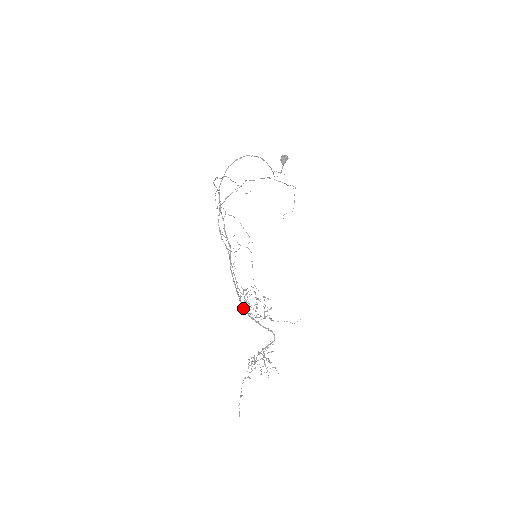
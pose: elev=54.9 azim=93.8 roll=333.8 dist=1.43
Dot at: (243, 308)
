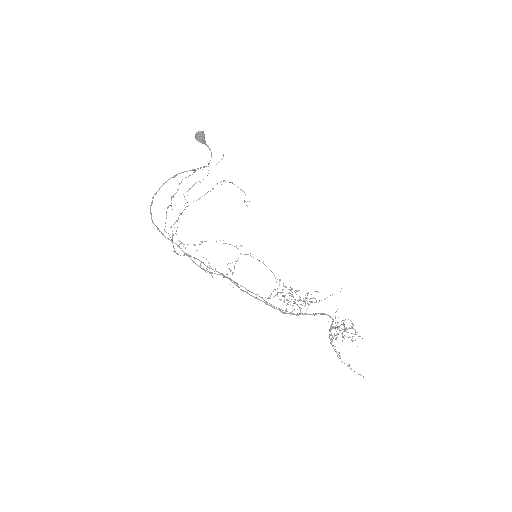
Dot at: occluded
